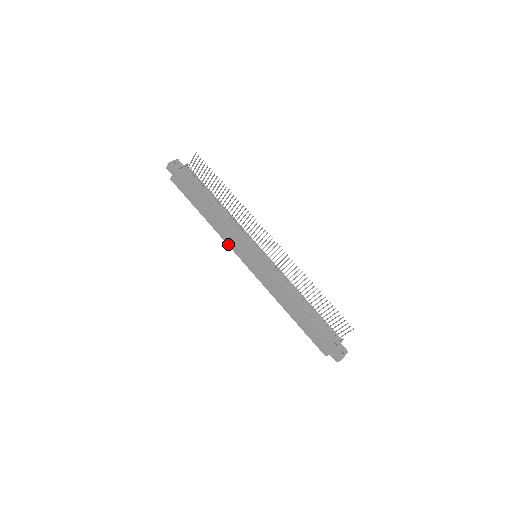
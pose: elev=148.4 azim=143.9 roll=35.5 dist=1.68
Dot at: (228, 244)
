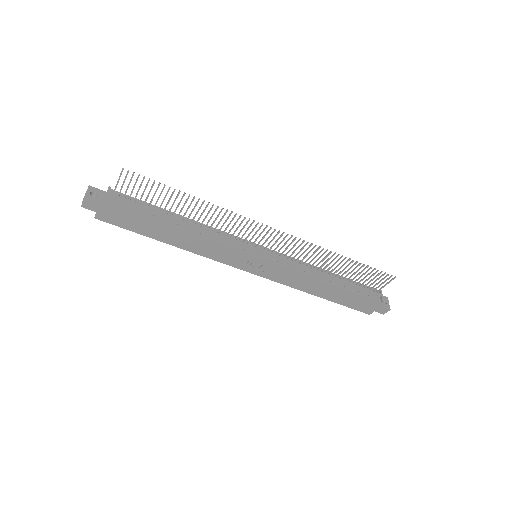
Dot at: (216, 260)
